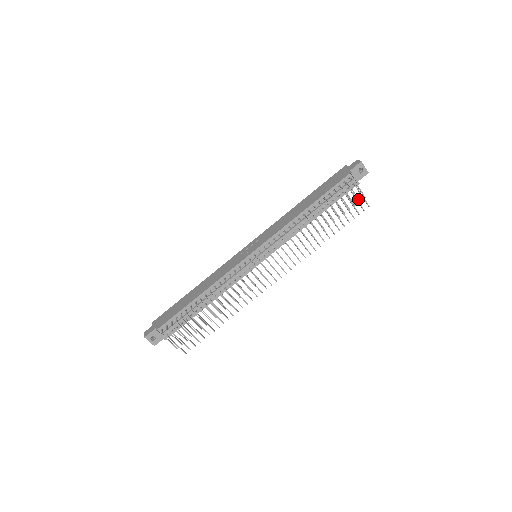
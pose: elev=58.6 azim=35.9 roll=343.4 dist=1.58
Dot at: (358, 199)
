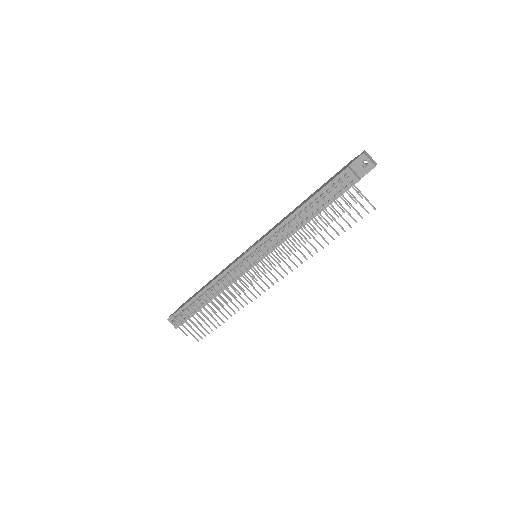
Dot at: (353, 200)
